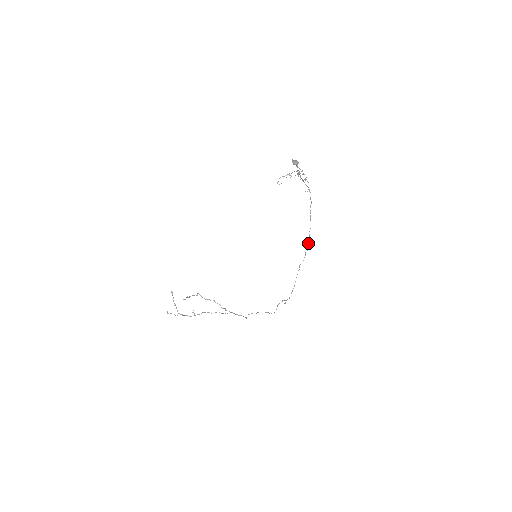
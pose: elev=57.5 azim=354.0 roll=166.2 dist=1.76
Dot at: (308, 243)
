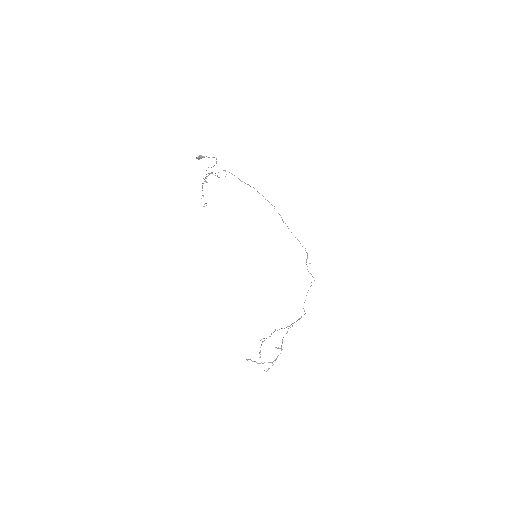
Dot at: occluded
